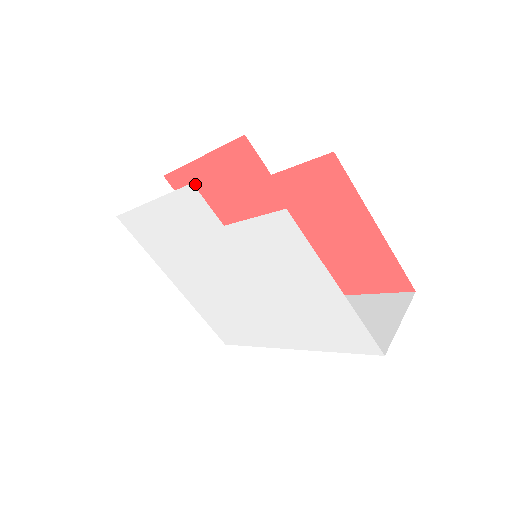
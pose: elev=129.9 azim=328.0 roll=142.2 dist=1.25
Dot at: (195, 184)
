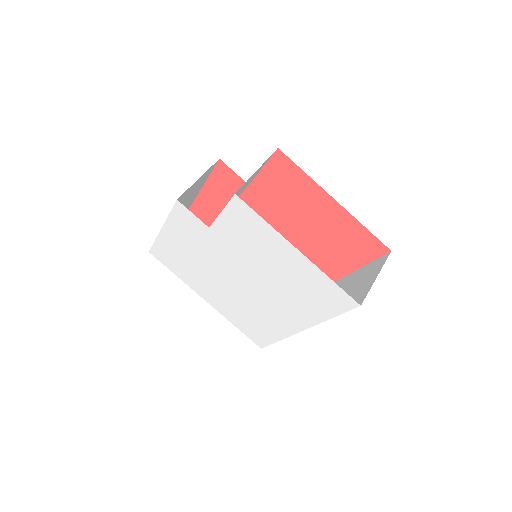
Dot at: (206, 214)
